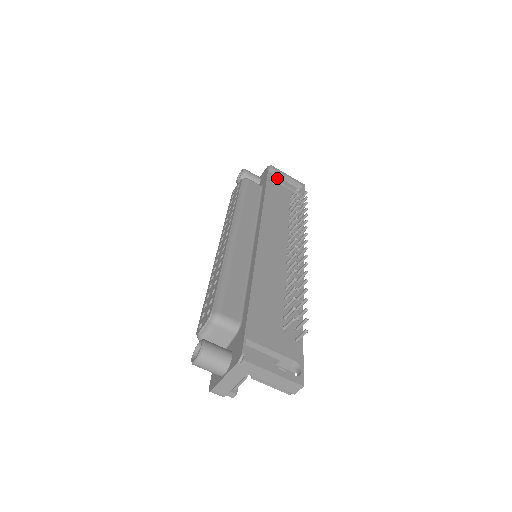
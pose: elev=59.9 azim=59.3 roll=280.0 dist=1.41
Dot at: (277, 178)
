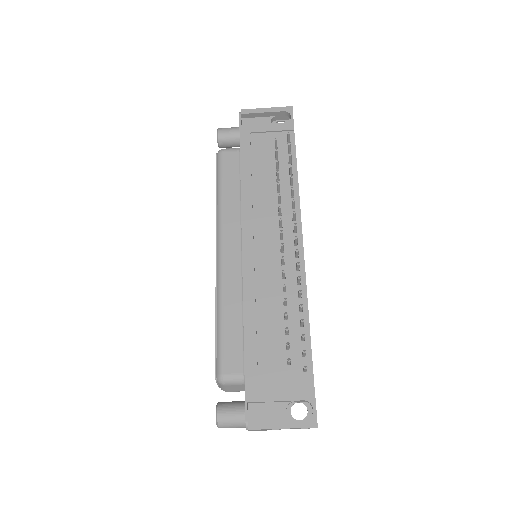
Dot at: (253, 127)
